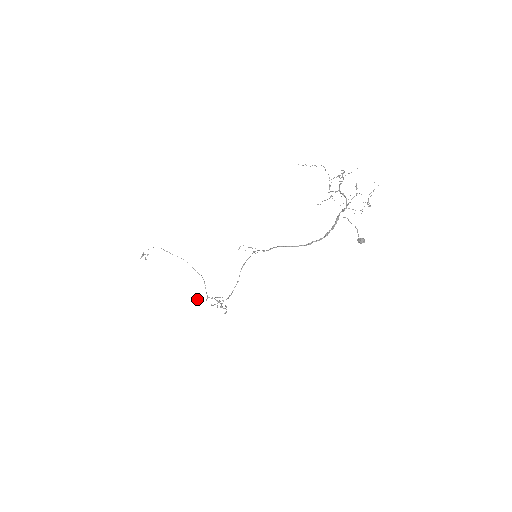
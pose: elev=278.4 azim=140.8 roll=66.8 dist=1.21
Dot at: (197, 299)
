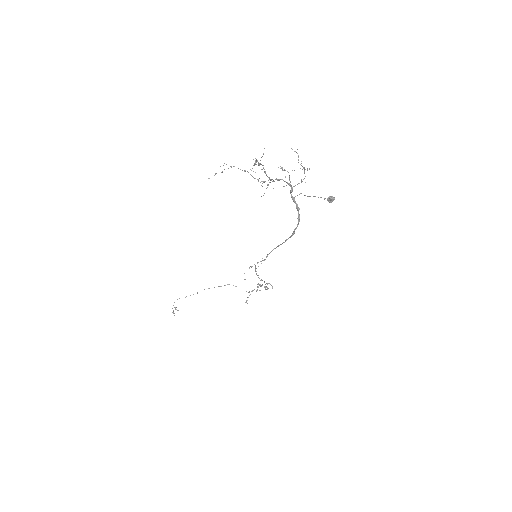
Dot at: occluded
